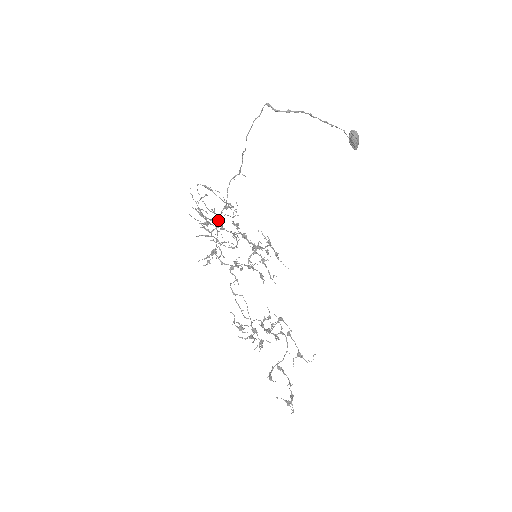
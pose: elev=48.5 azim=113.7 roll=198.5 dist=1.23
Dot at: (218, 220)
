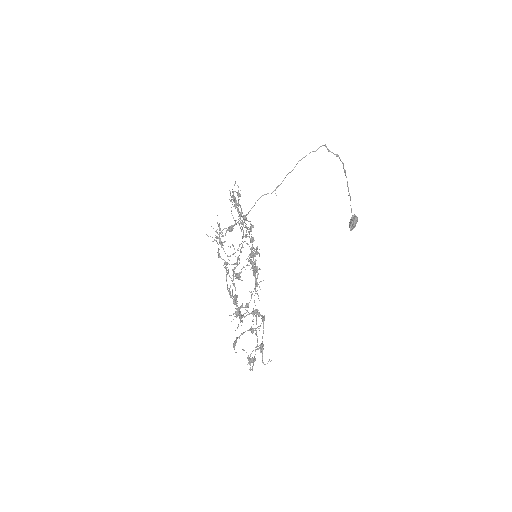
Dot at: occluded
